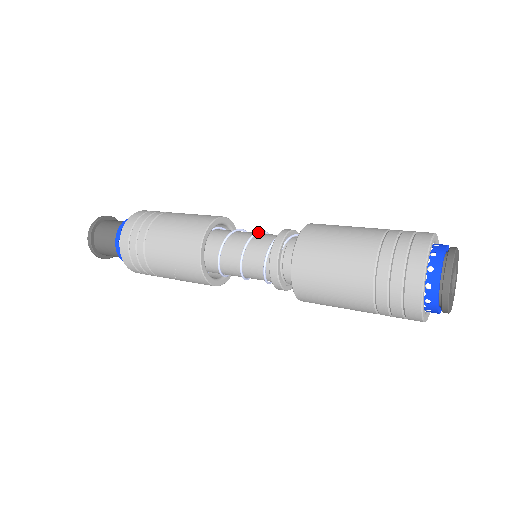
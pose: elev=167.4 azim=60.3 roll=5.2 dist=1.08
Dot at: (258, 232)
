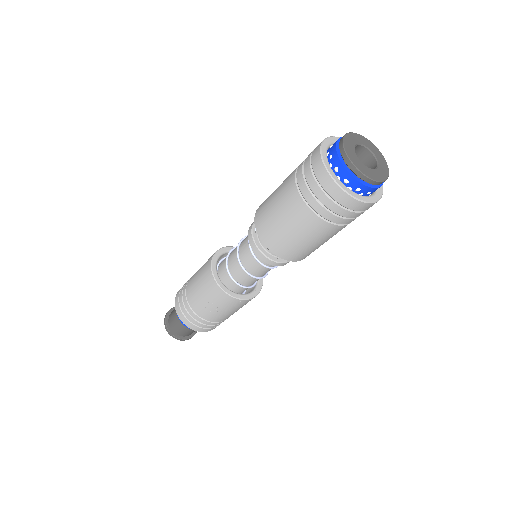
Dot at: (246, 236)
